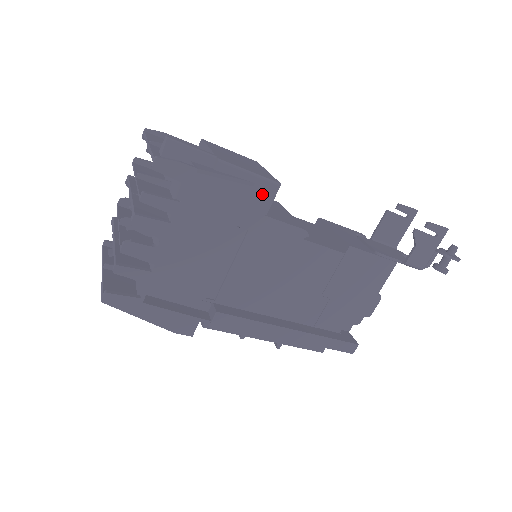
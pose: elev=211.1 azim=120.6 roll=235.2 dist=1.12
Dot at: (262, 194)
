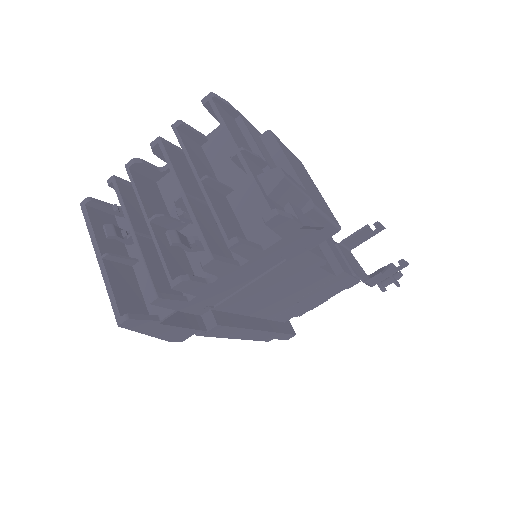
Dot at: (322, 235)
